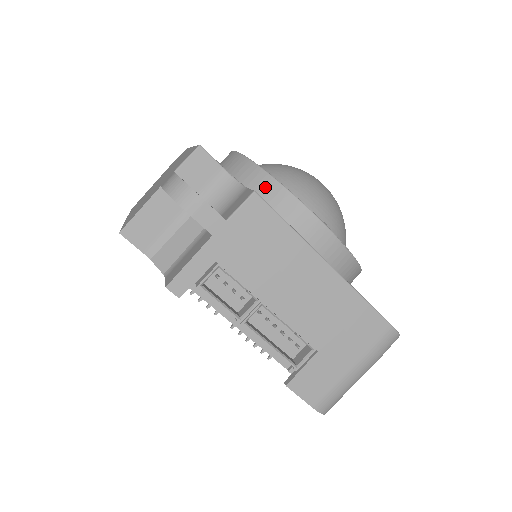
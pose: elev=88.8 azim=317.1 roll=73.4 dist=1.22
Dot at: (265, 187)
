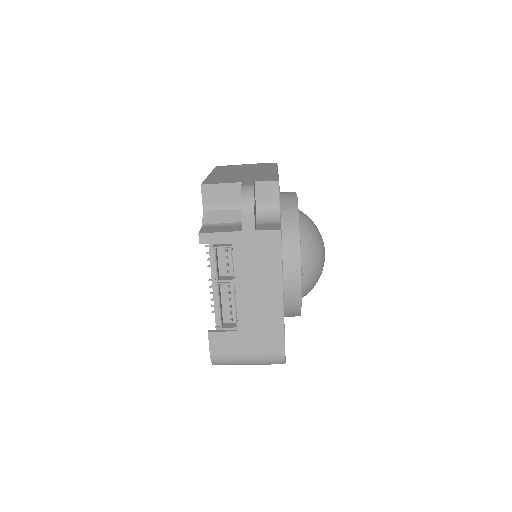
Dot at: (291, 230)
